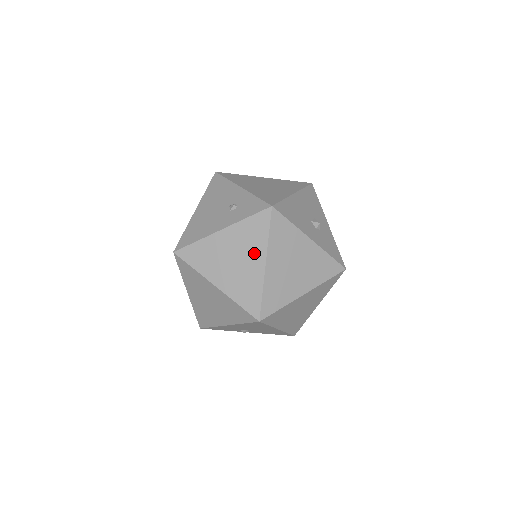
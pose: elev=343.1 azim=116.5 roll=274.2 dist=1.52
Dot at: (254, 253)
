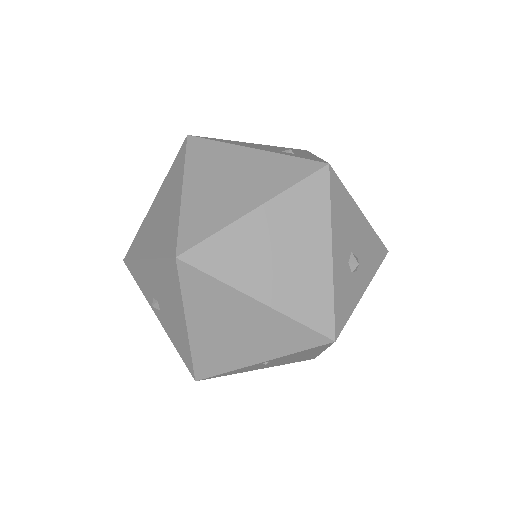
Dot at: (257, 190)
